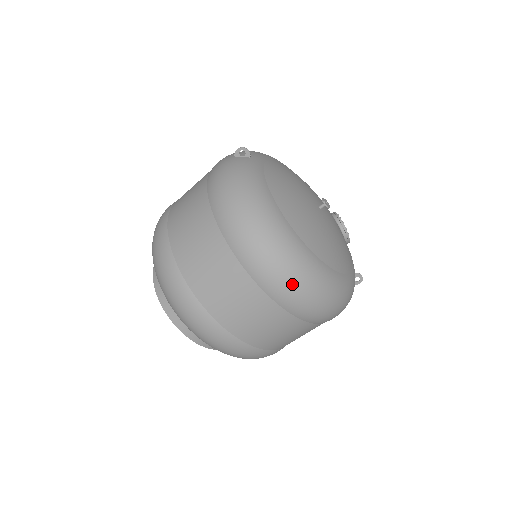
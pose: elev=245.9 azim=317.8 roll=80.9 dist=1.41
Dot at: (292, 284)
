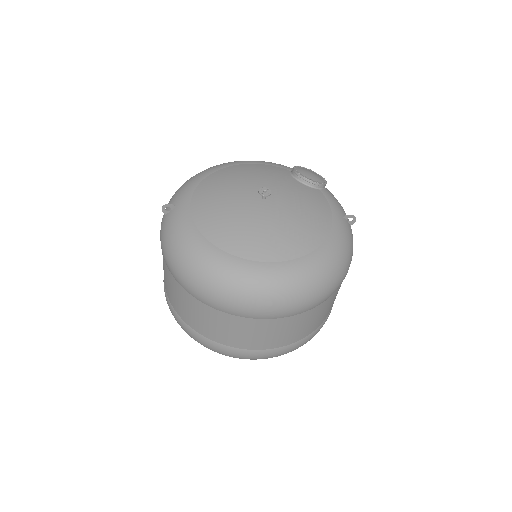
Dot at: (271, 303)
